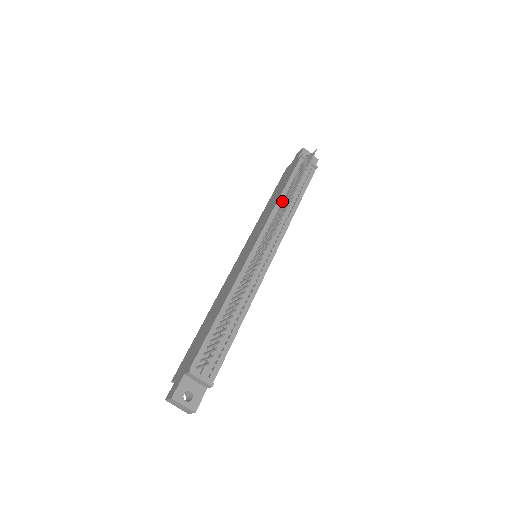
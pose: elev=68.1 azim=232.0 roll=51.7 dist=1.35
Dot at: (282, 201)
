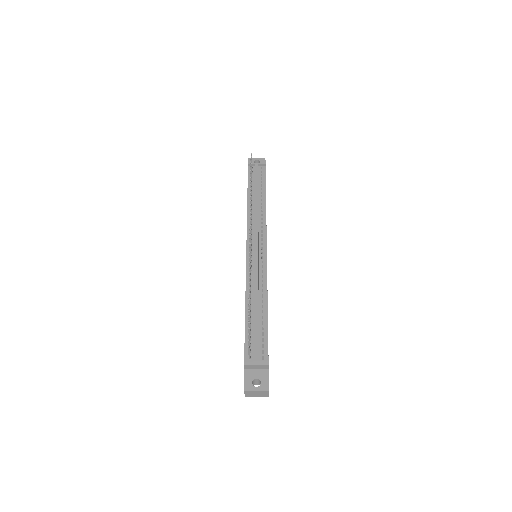
Dot at: occluded
